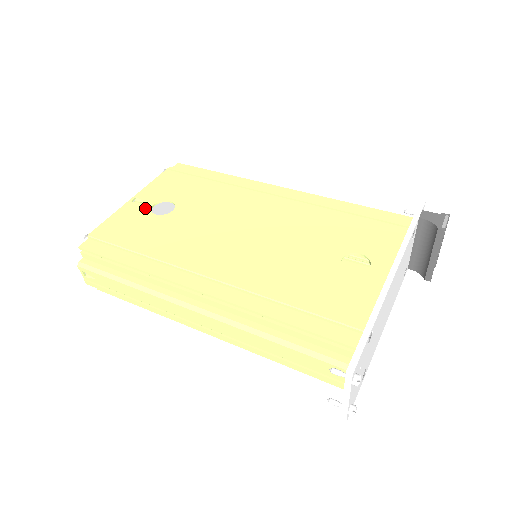
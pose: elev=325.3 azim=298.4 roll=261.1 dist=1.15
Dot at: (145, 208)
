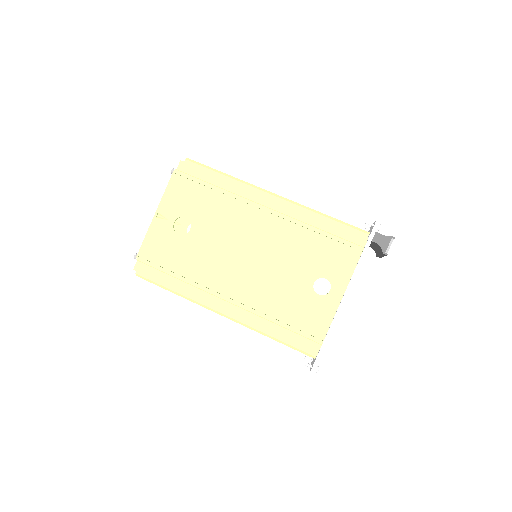
Dot at: (169, 227)
